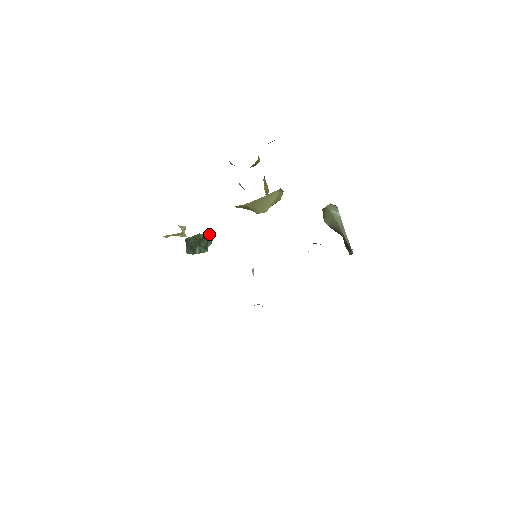
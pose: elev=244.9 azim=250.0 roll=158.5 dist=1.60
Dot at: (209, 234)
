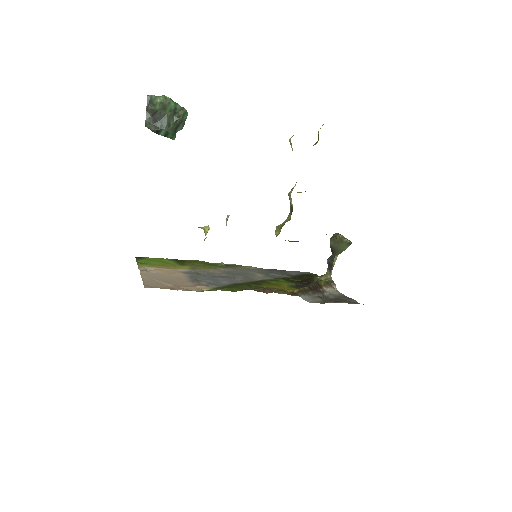
Dot at: (182, 107)
